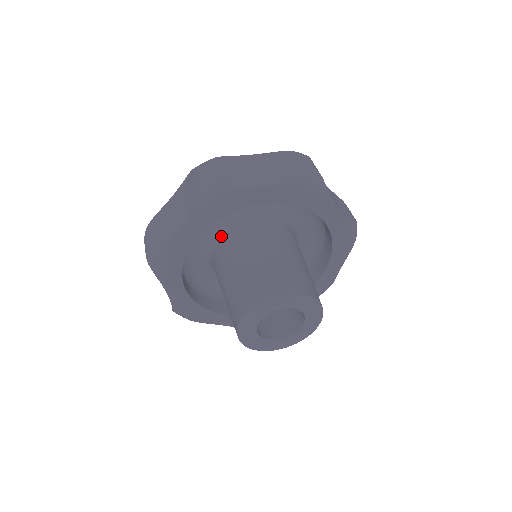
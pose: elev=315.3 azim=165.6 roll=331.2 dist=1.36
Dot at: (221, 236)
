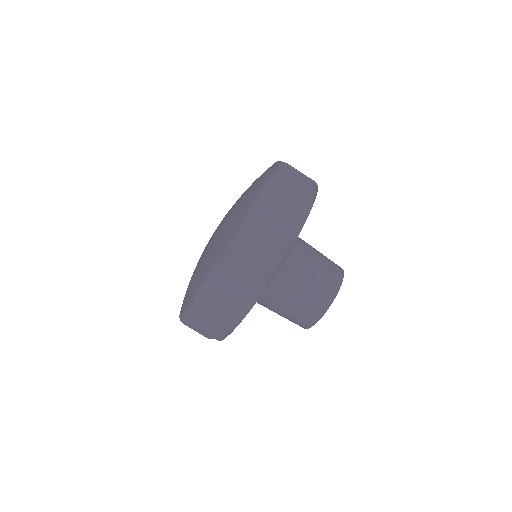
Dot at: occluded
